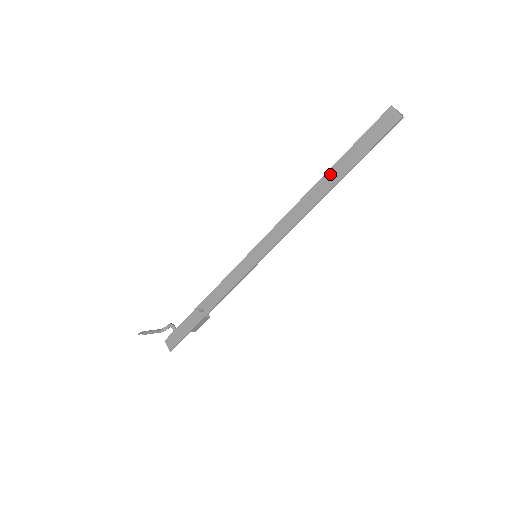
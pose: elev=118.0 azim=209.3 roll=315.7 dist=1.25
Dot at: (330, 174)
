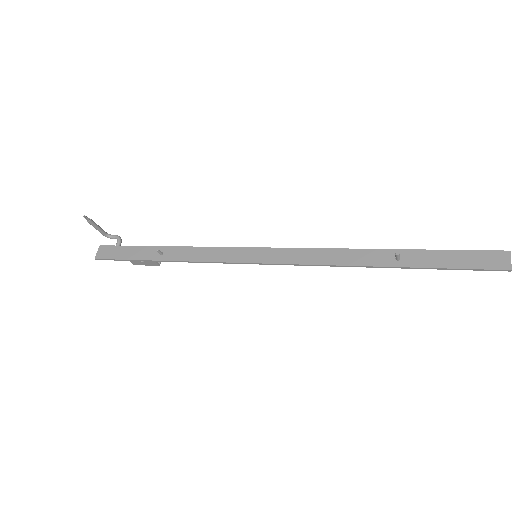
Dot at: (398, 253)
